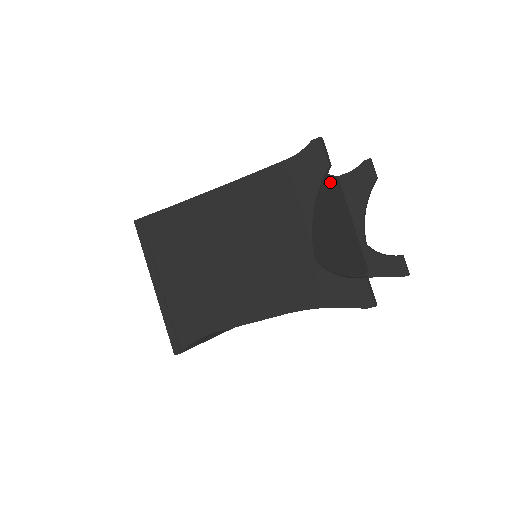
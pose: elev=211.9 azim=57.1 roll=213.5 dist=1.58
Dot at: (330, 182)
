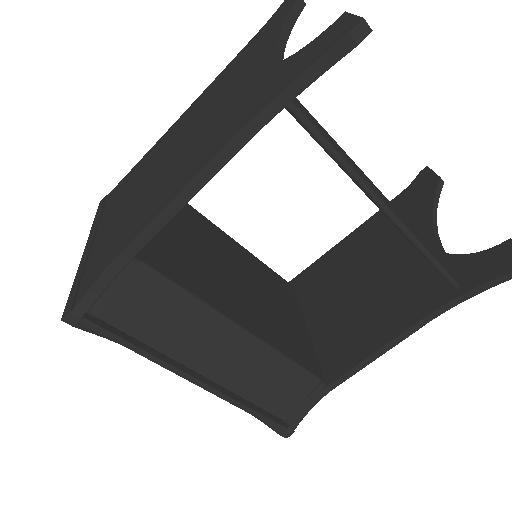
Dot at: occluded
